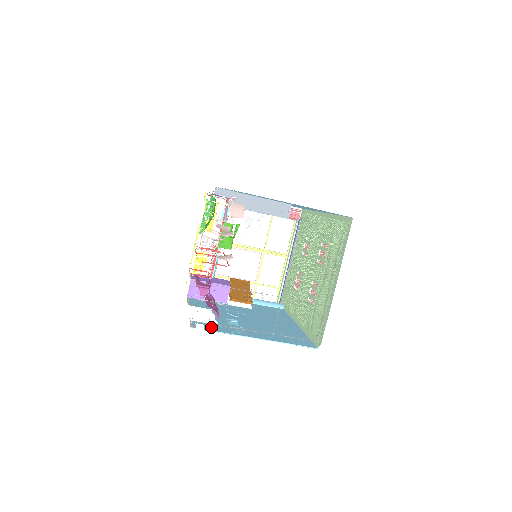
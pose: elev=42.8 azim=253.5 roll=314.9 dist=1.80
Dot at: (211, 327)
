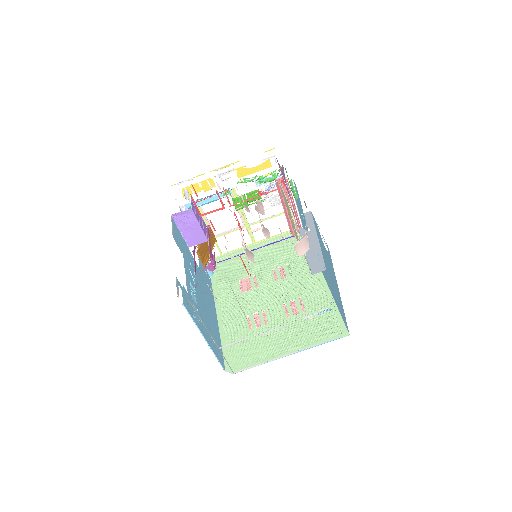
Dot at: (186, 300)
